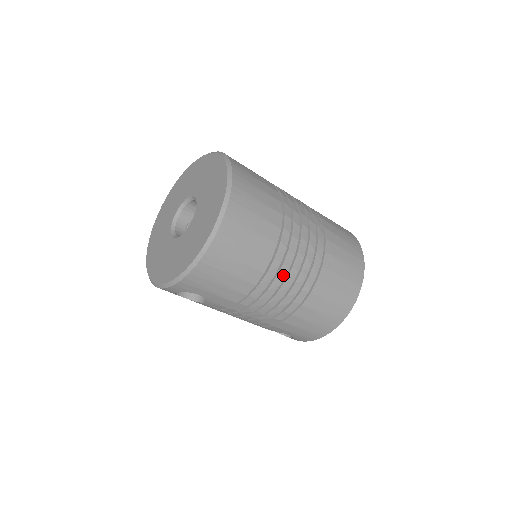
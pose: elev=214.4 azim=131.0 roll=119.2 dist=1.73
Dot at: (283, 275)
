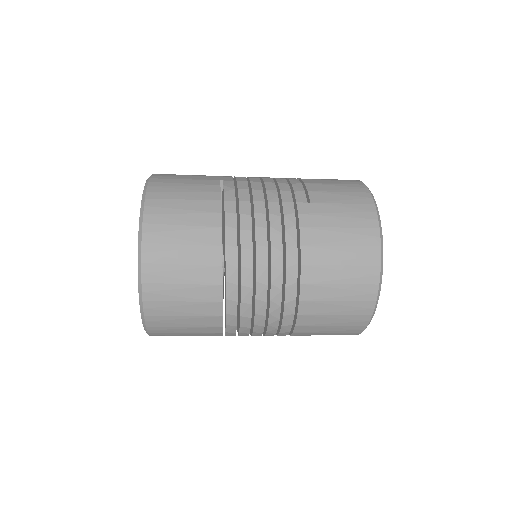
Dot at: (246, 334)
